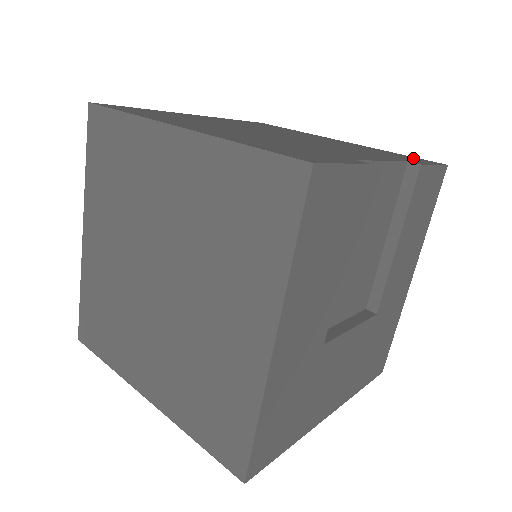
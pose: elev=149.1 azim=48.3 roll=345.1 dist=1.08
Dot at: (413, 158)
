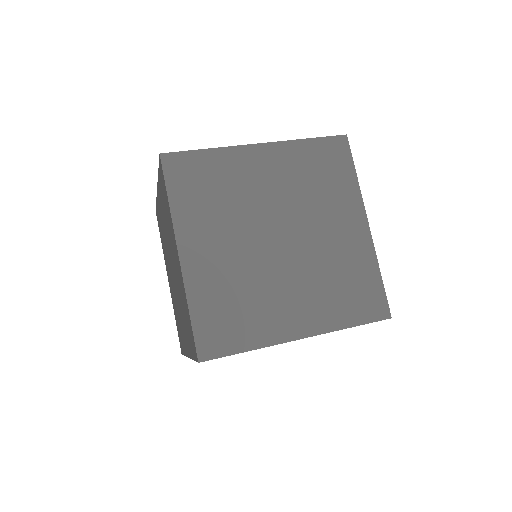
Dot at: occluded
